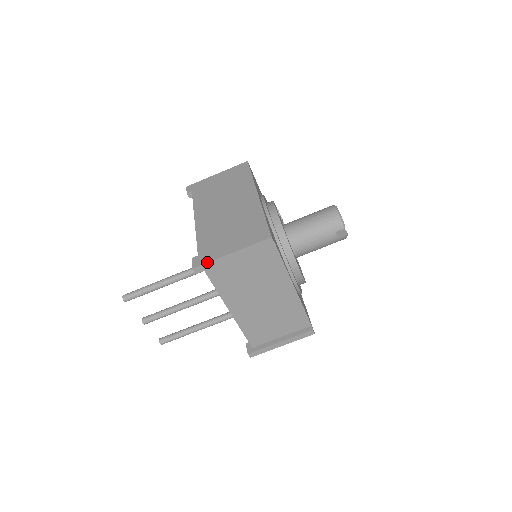
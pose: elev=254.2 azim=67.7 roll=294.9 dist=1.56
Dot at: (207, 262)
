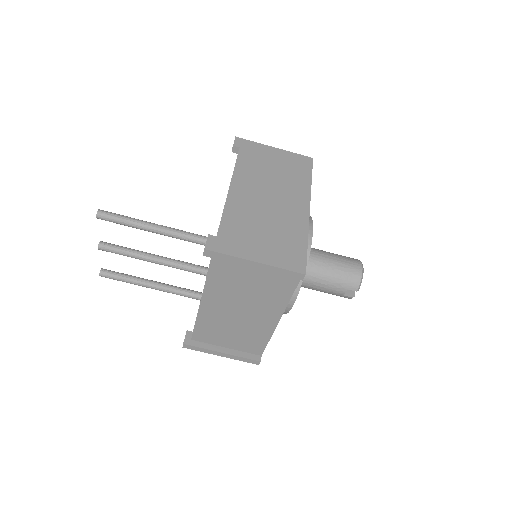
Dot at: (224, 253)
